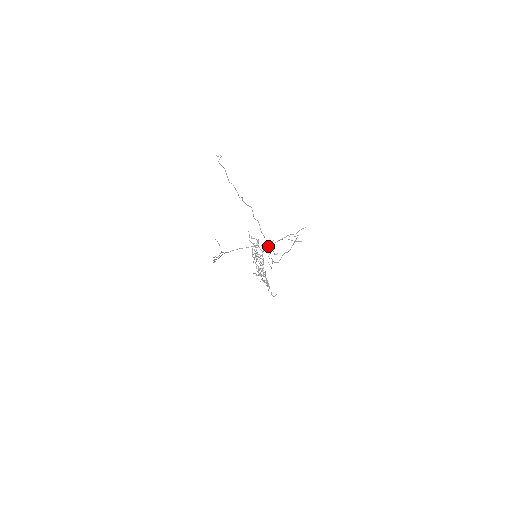
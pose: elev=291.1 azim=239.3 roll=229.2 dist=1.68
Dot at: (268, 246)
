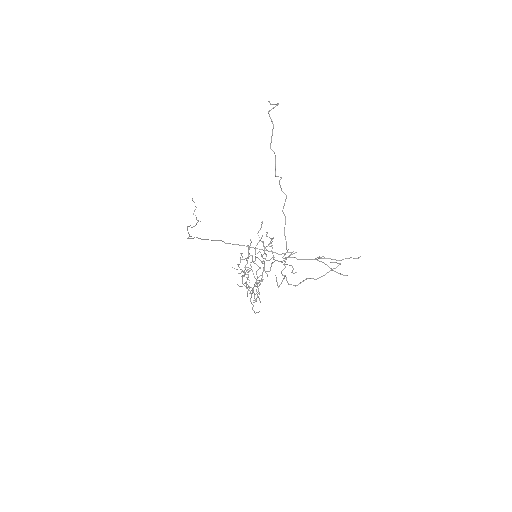
Dot at: (287, 257)
